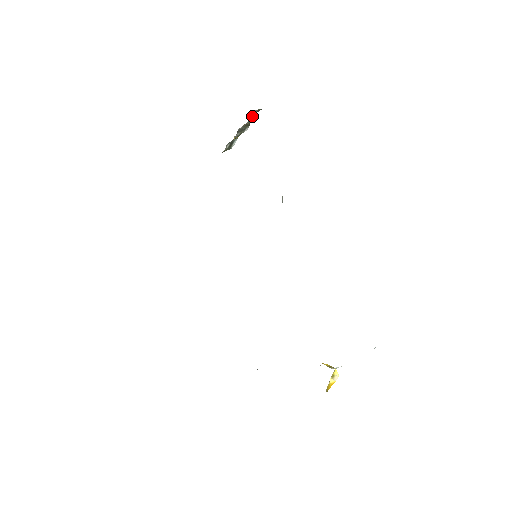
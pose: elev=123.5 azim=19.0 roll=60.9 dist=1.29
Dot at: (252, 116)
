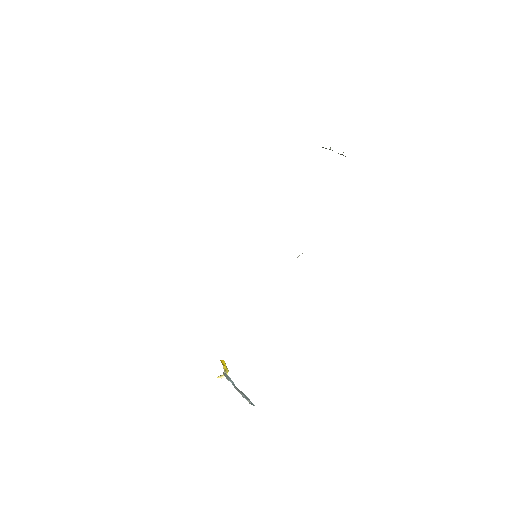
Dot at: occluded
